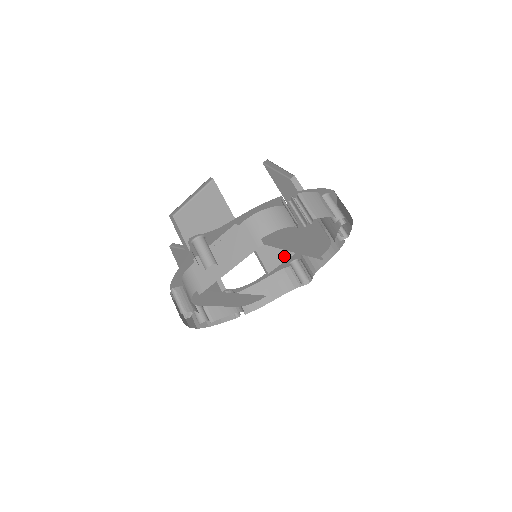
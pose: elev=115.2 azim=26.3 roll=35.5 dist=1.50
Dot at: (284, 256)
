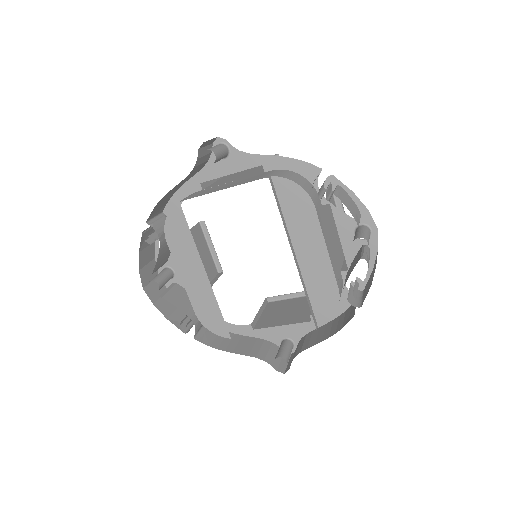
Dot at: (283, 322)
